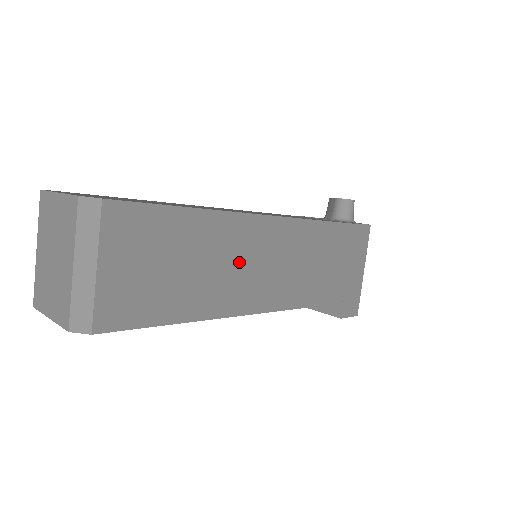
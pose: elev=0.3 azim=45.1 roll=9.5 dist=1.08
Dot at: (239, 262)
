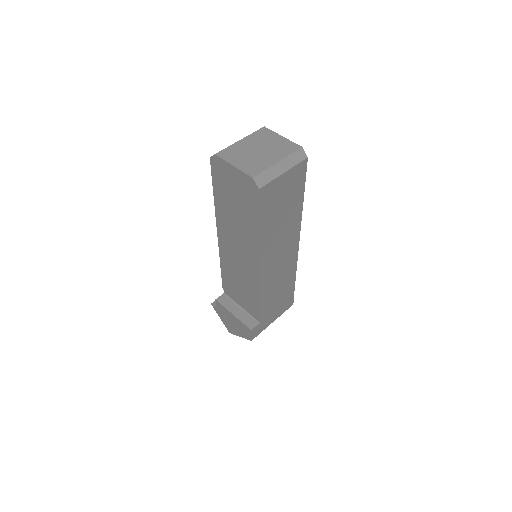
Dot at: (282, 241)
